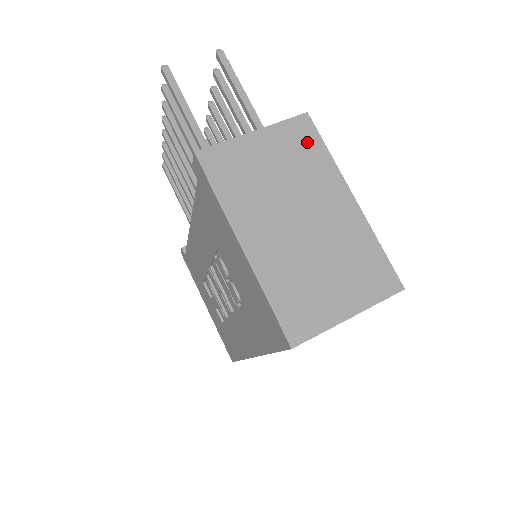
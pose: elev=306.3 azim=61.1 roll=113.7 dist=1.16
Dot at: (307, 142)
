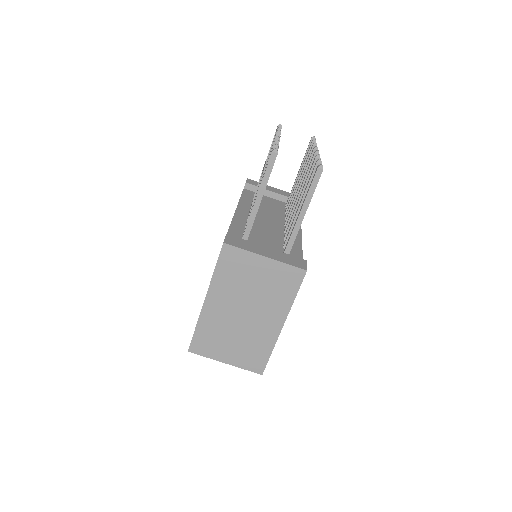
Dot at: (289, 284)
